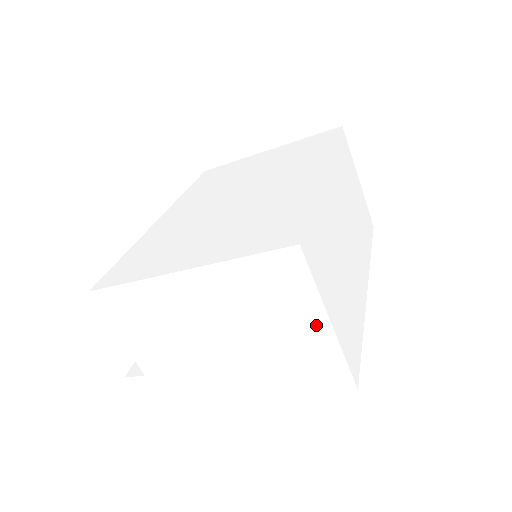
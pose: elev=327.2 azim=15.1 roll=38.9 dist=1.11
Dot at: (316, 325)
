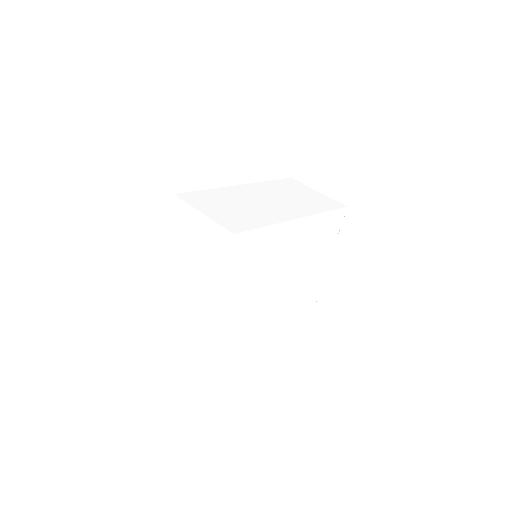
Dot at: (200, 220)
